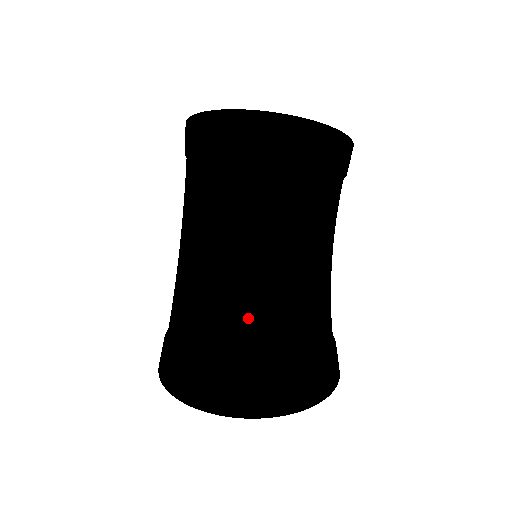
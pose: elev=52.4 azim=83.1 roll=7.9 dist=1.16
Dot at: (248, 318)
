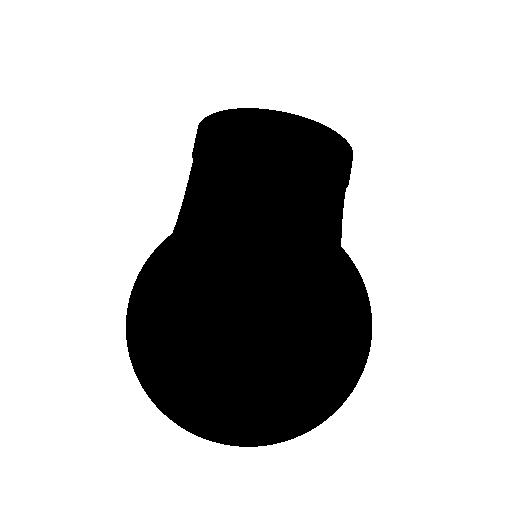
Dot at: (259, 207)
